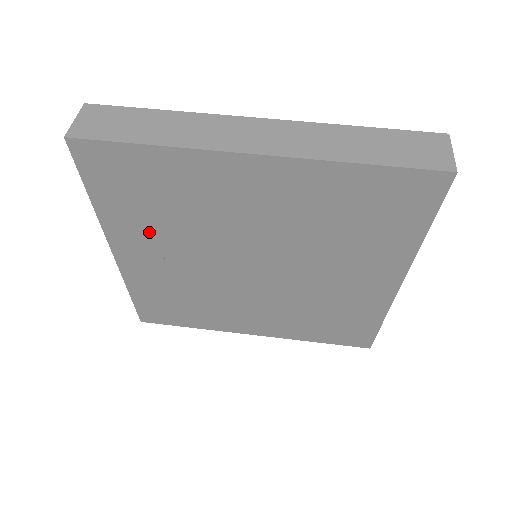
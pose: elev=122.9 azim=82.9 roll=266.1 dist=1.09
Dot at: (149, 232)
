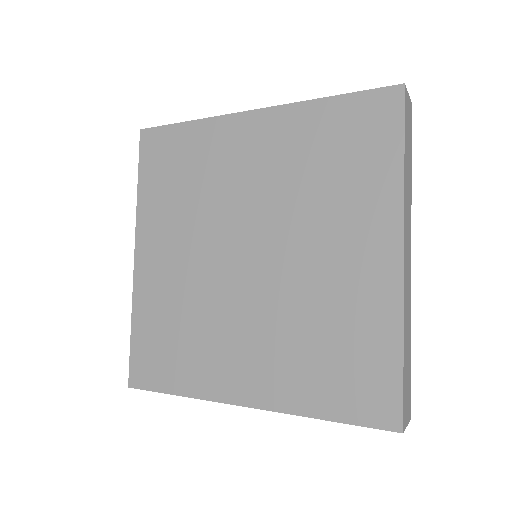
Dot at: (169, 218)
